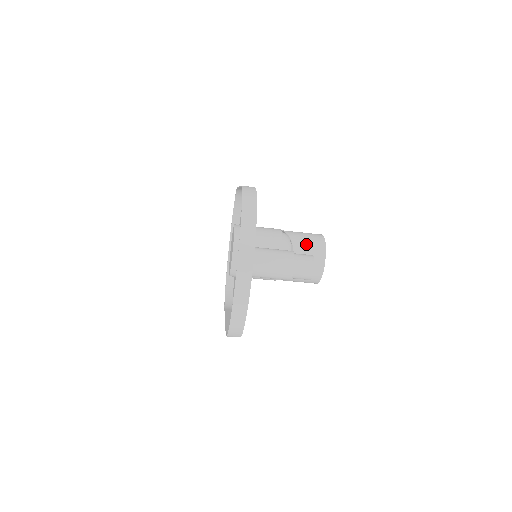
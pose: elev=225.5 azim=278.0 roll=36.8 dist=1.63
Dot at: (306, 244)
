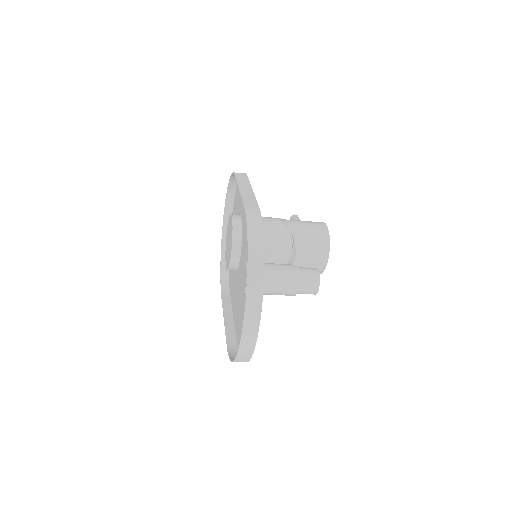
Dot at: (309, 241)
